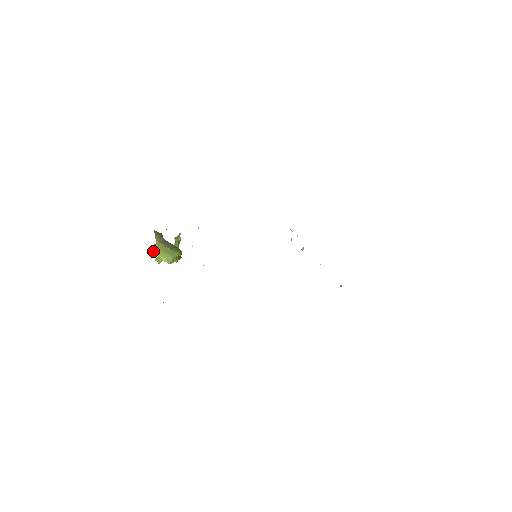
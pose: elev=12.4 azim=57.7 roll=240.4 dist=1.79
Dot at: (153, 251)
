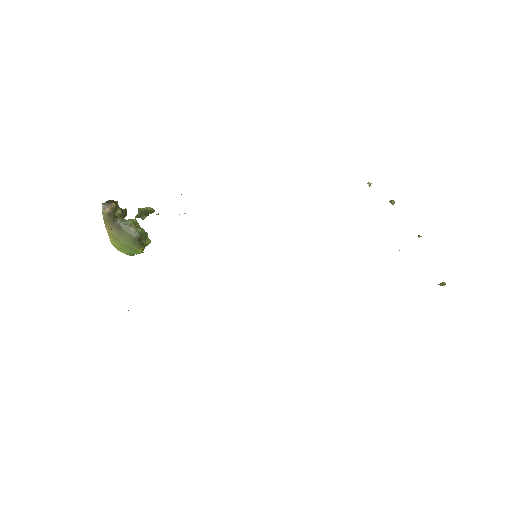
Dot at: occluded
